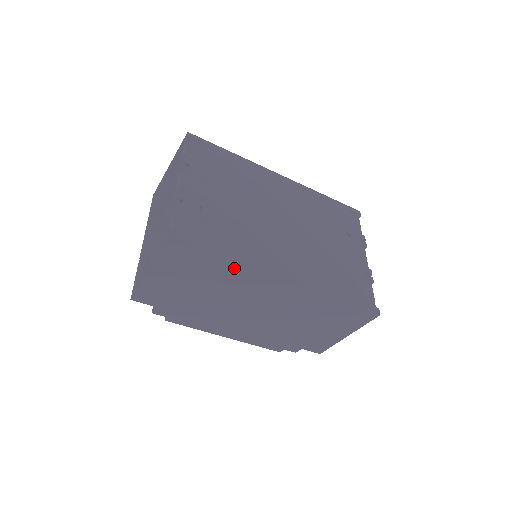
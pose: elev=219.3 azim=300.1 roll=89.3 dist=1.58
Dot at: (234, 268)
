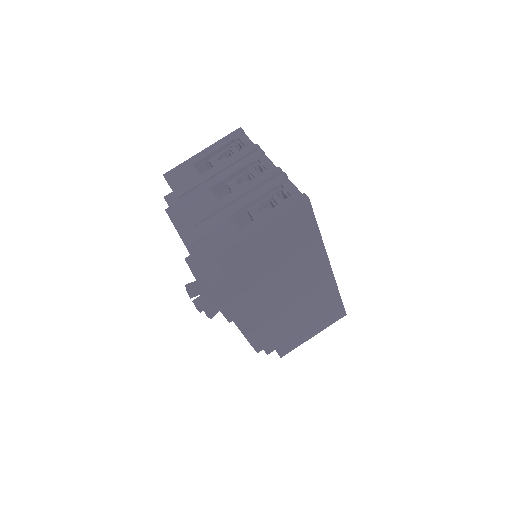
Dot at: (317, 242)
